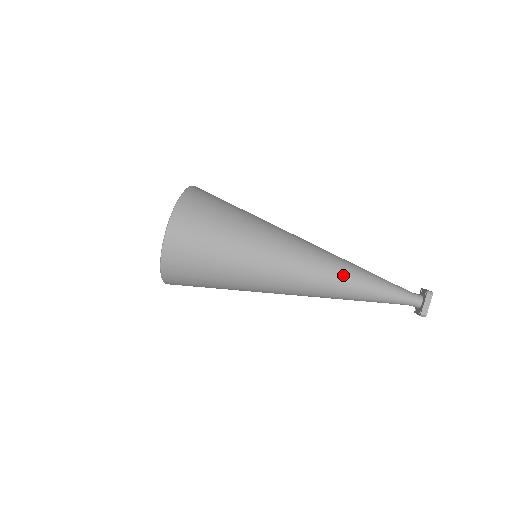
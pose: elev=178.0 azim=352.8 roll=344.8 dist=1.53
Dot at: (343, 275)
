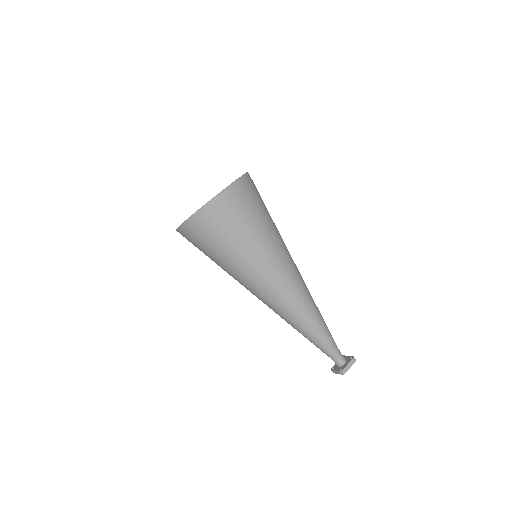
Dot at: (313, 309)
